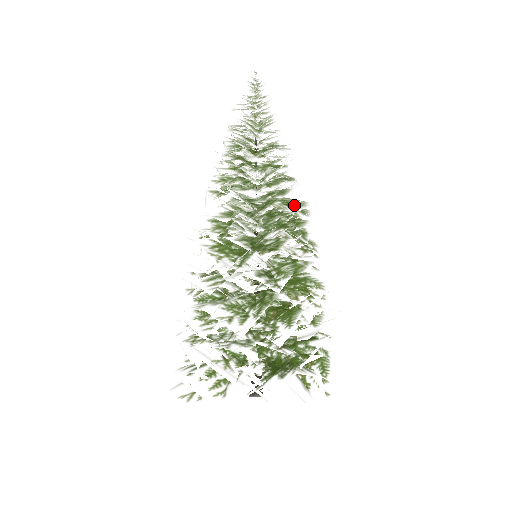
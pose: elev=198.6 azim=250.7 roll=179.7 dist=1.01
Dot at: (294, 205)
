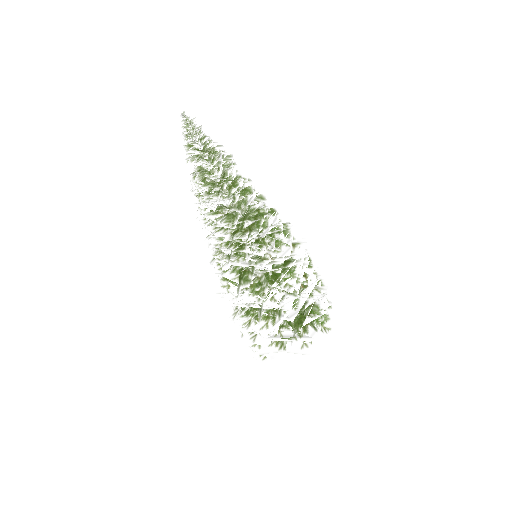
Dot at: (253, 228)
